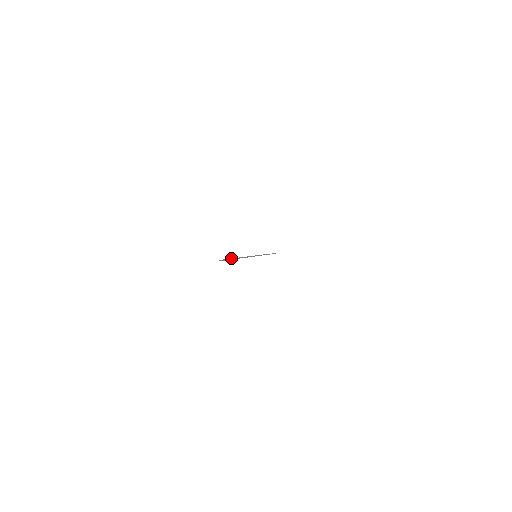
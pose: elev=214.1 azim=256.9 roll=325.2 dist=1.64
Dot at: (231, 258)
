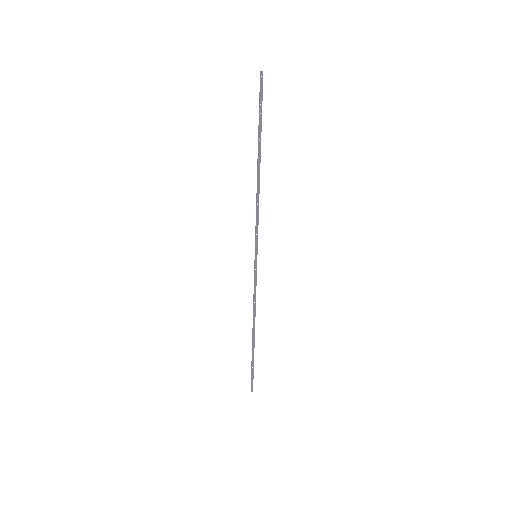
Dot at: occluded
